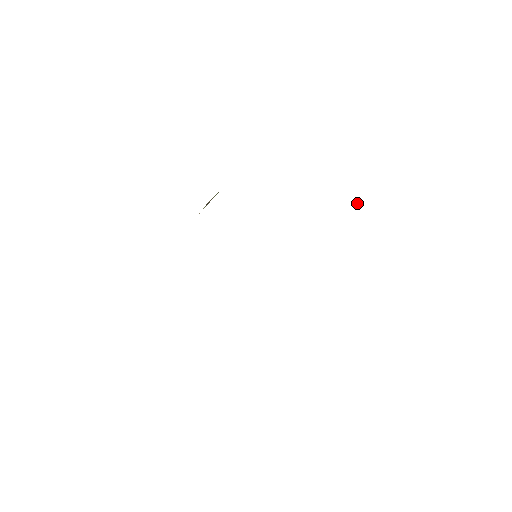
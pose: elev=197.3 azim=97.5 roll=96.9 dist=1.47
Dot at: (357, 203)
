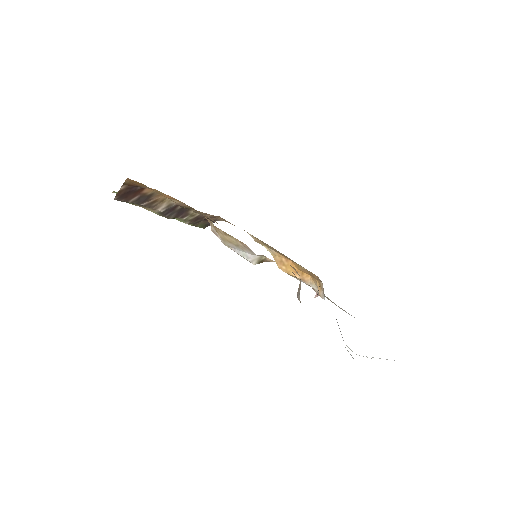
Dot at: (315, 295)
